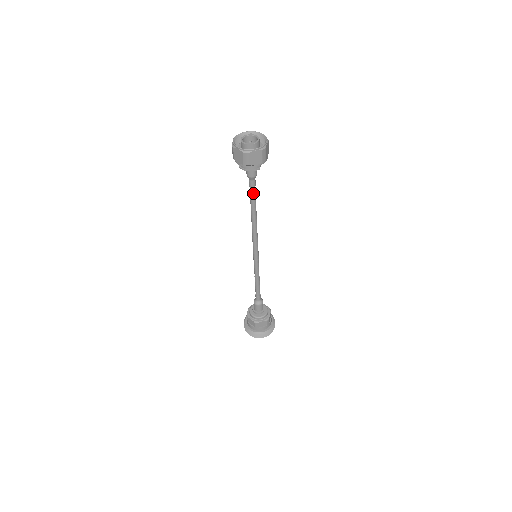
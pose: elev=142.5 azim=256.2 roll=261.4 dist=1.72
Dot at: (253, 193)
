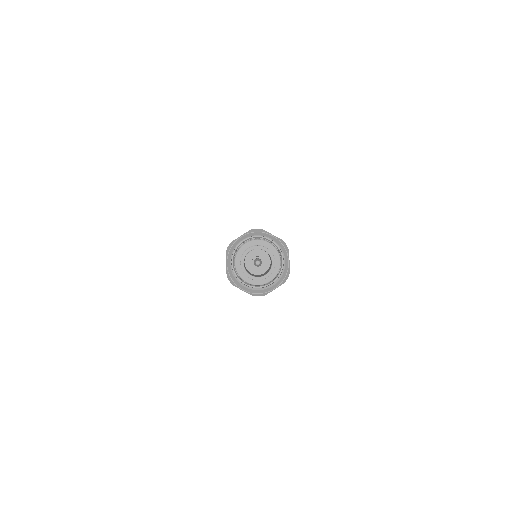
Dot at: occluded
